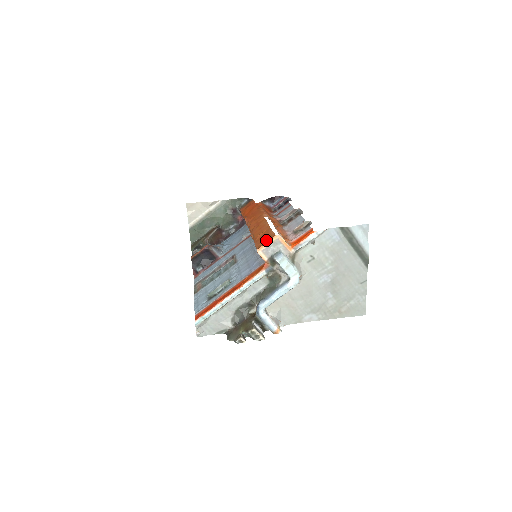
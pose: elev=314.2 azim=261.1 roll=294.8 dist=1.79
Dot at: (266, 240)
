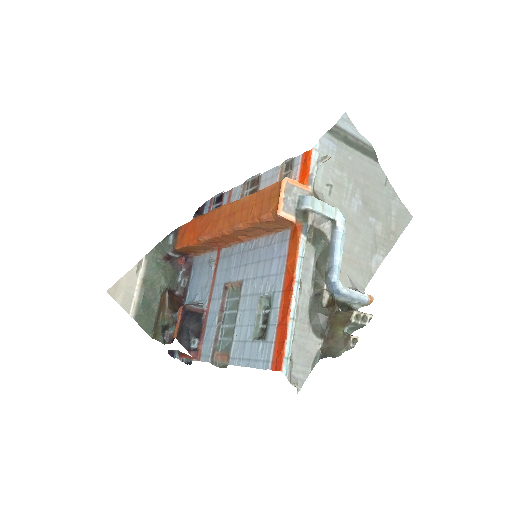
Dot at: (275, 196)
